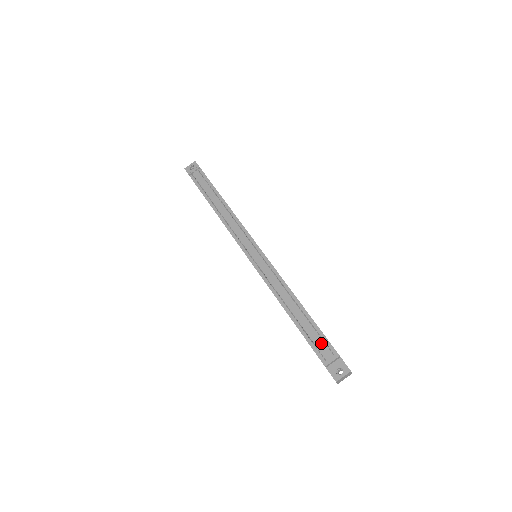
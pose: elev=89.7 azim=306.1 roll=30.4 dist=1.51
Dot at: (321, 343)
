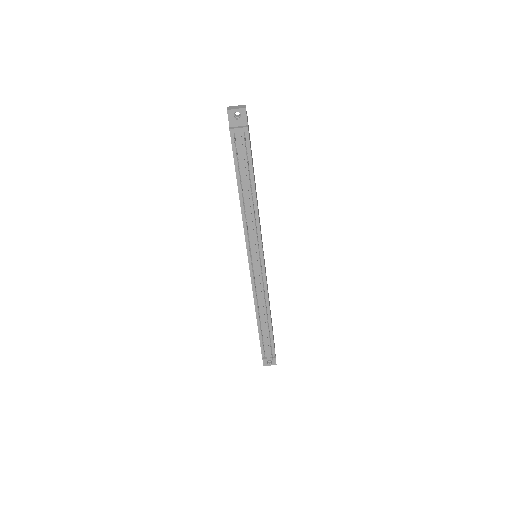
Dot at: (269, 348)
